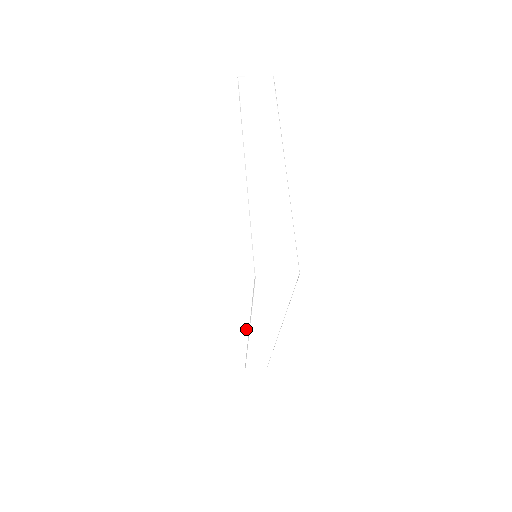
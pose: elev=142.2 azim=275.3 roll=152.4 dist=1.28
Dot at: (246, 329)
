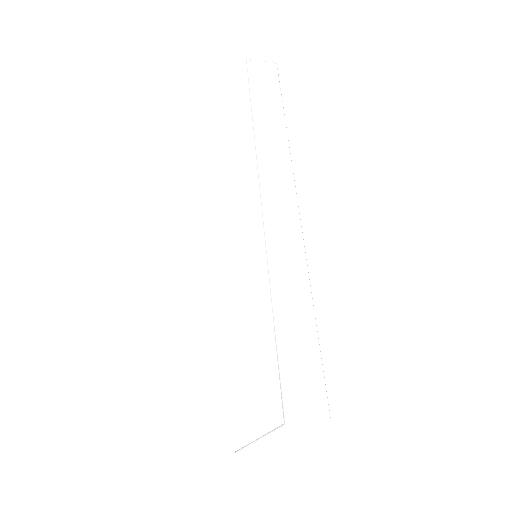
Dot at: (259, 246)
